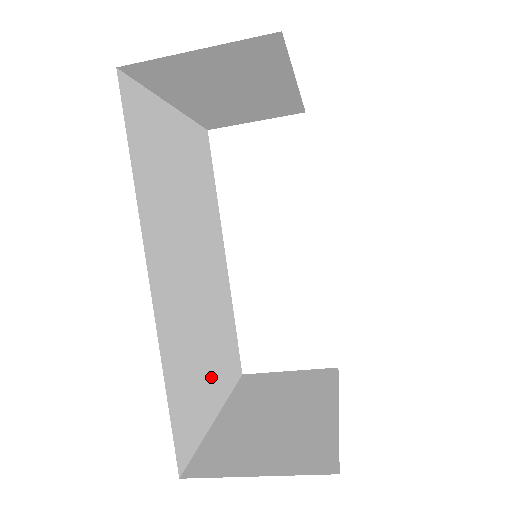
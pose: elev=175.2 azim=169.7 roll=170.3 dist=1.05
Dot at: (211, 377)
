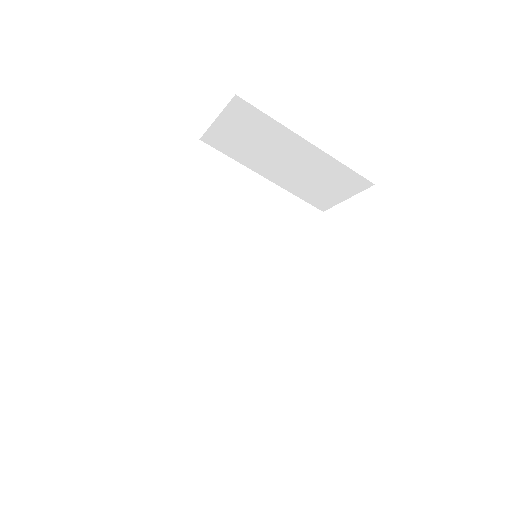
Dot at: (206, 341)
